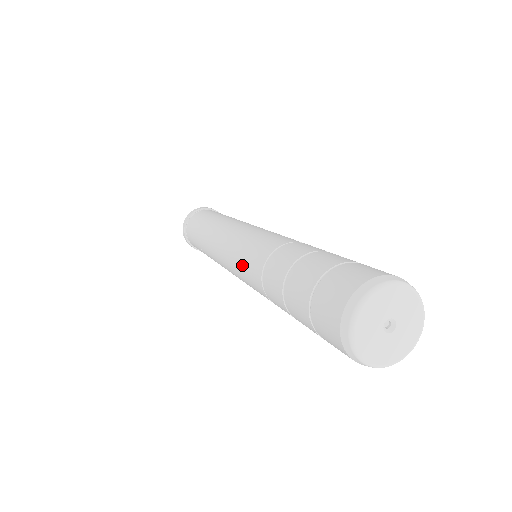
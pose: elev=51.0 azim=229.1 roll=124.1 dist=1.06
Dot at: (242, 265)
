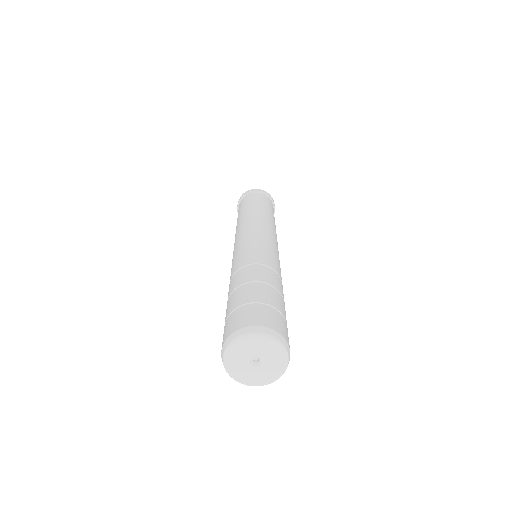
Dot at: occluded
